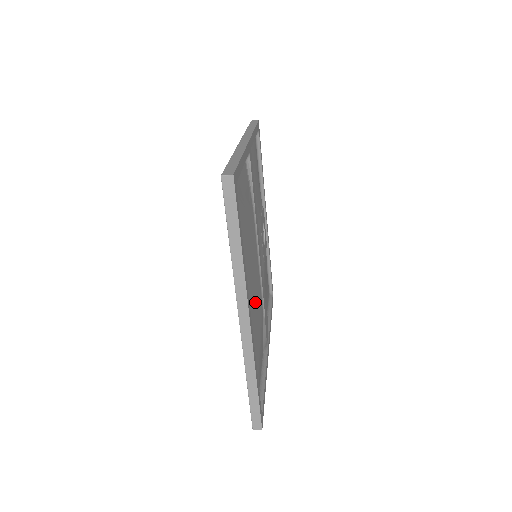
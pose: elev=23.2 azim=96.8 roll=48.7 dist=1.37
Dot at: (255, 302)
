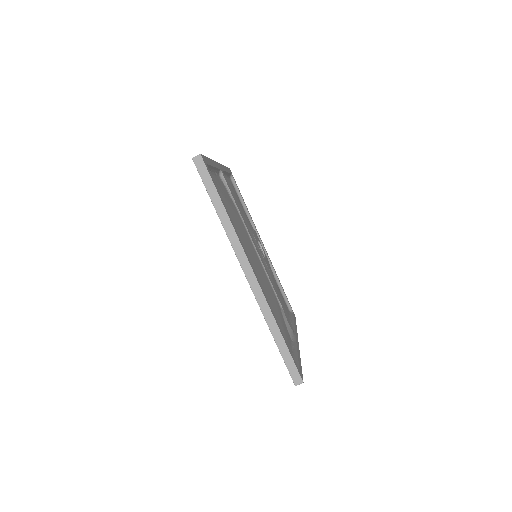
Dot at: (263, 281)
